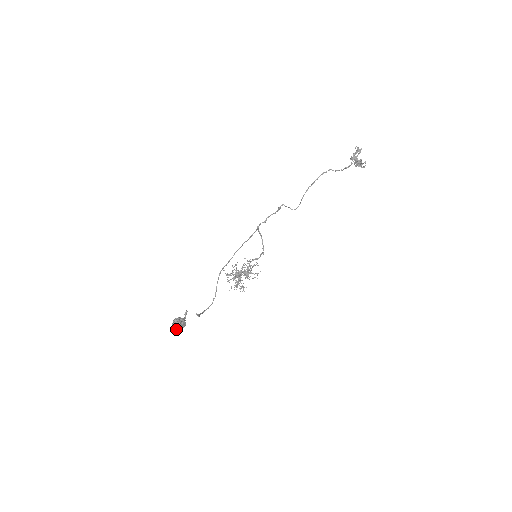
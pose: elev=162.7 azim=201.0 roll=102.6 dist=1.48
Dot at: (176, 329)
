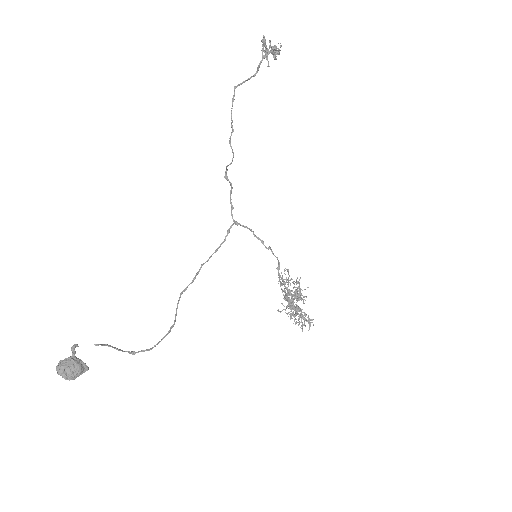
Dot at: (60, 374)
